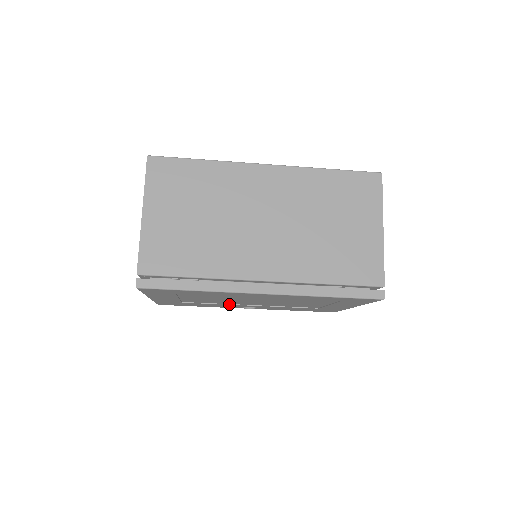
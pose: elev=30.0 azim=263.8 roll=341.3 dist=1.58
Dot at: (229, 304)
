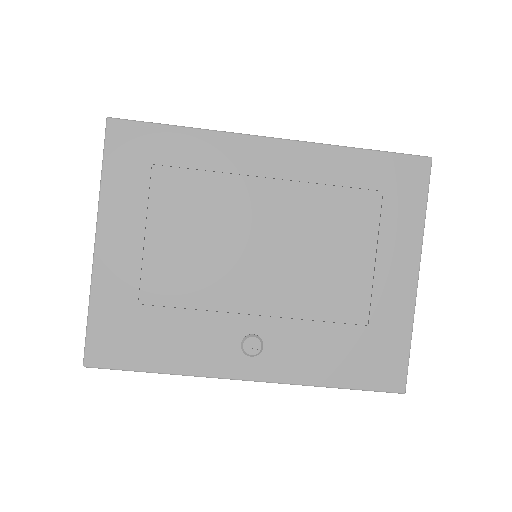
Dot at: (218, 311)
